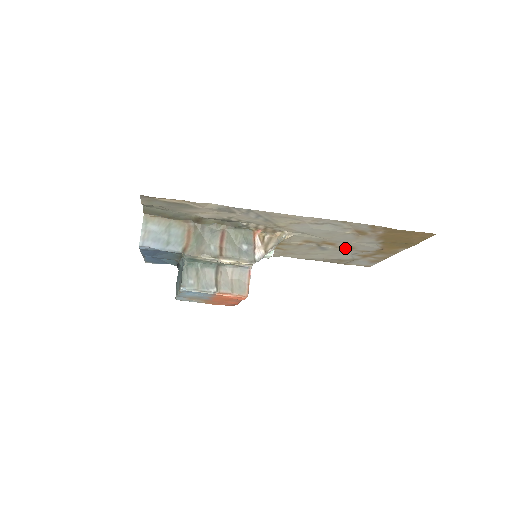
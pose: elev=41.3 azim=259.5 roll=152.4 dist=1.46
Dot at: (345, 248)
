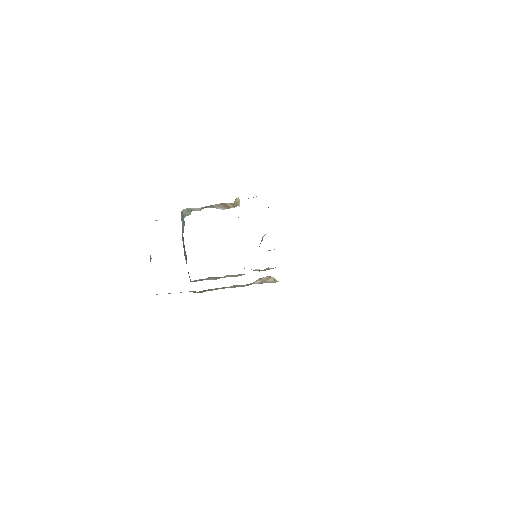
Dot at: occluded
